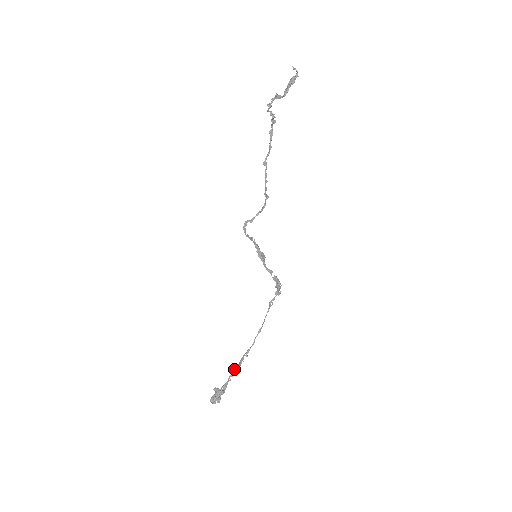
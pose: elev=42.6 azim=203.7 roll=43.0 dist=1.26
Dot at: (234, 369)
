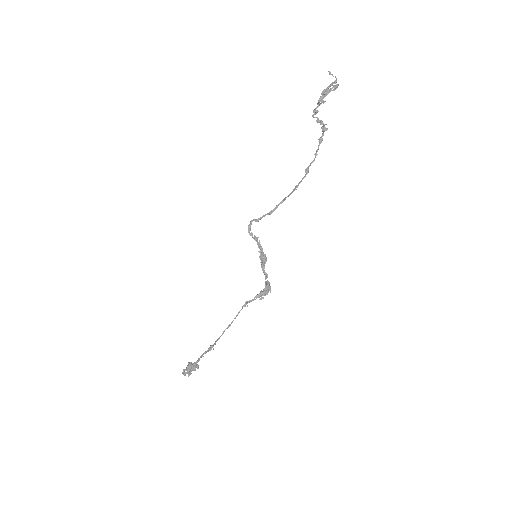
Dot at: (204, 352)
